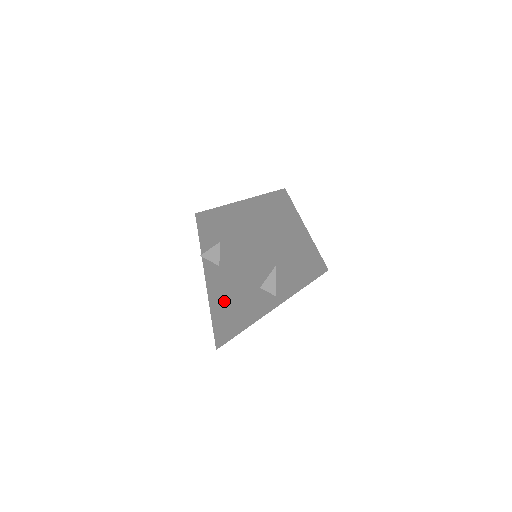
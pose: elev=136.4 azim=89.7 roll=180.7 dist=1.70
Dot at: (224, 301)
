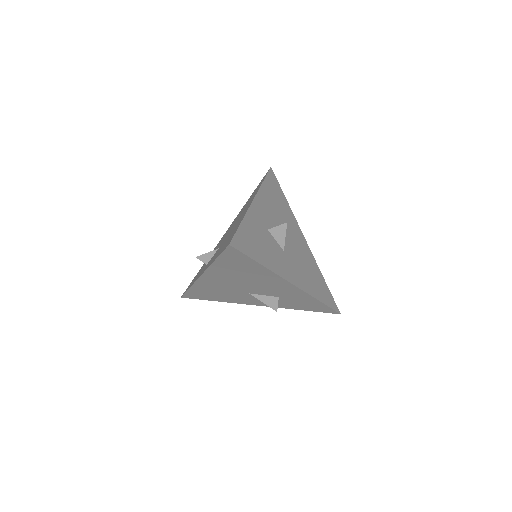
Dot at: (231, 234)
